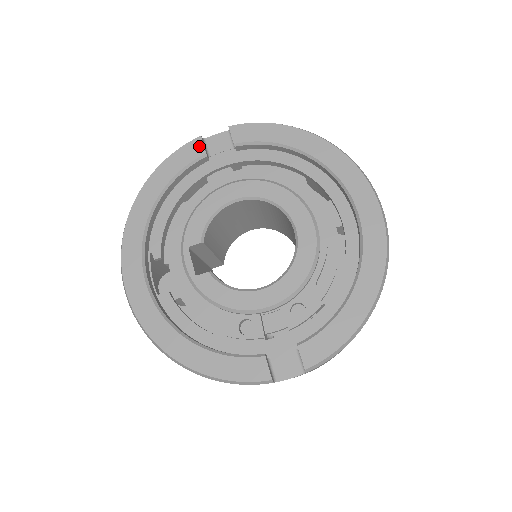
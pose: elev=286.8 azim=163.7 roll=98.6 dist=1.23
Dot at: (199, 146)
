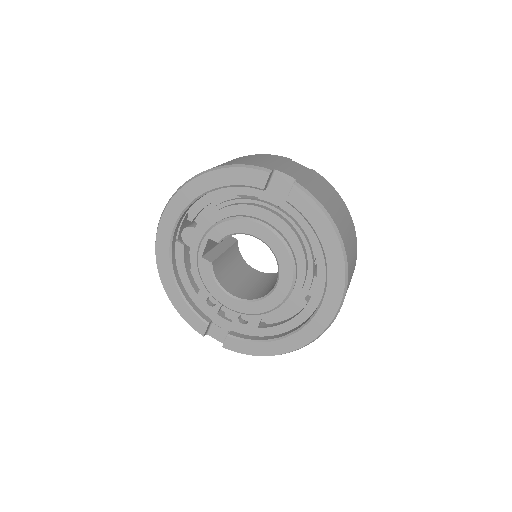
Dot at: (263, 180)
